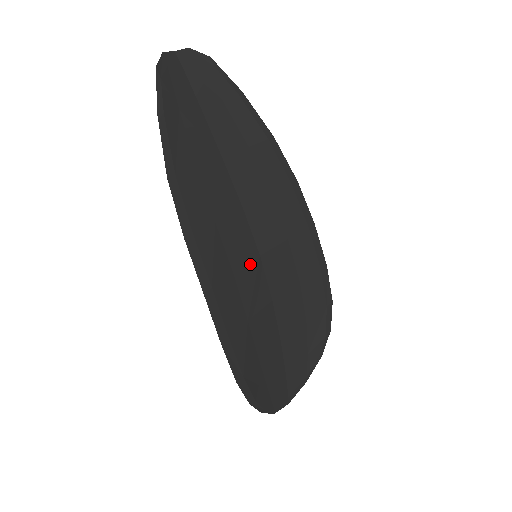
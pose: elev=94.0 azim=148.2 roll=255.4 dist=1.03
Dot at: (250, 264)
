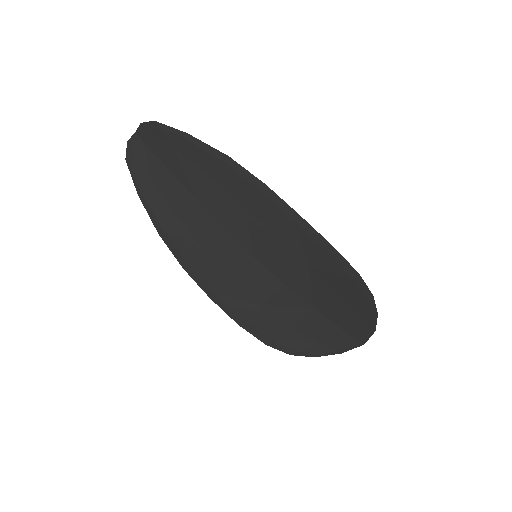
Dot at: (247, 267)
